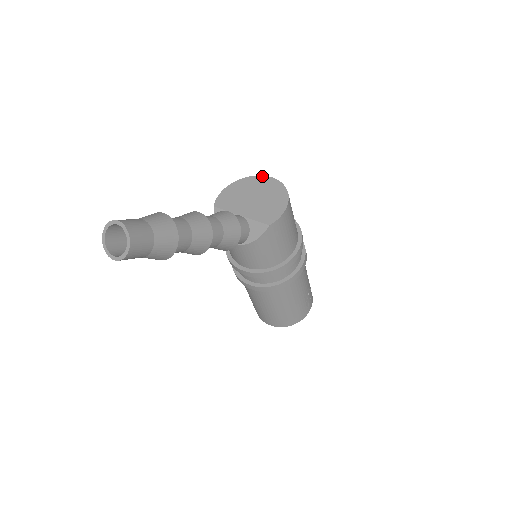
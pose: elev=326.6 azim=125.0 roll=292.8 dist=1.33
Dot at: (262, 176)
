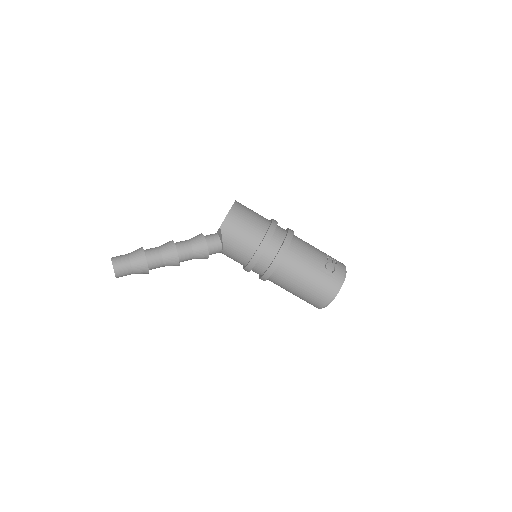
Dot at: occluded
